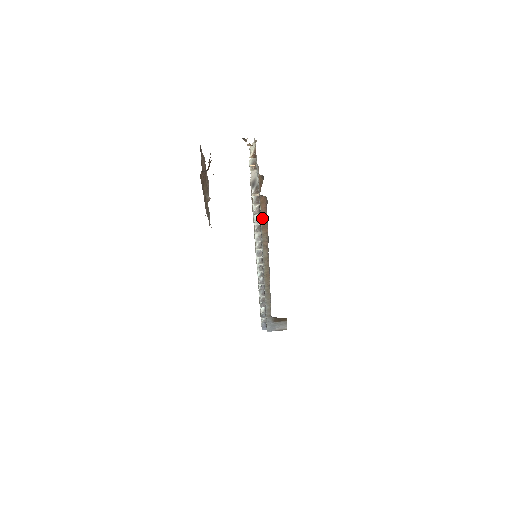
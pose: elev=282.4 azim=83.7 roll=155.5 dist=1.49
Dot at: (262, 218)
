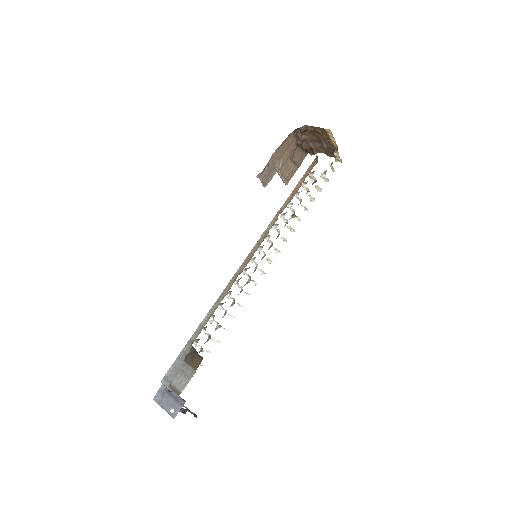
Dot at: (300, 182)
